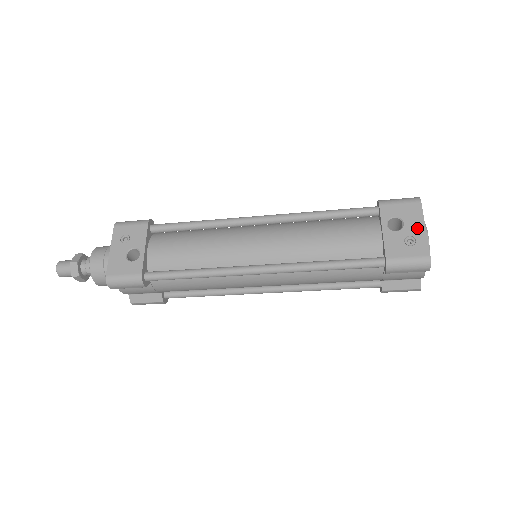
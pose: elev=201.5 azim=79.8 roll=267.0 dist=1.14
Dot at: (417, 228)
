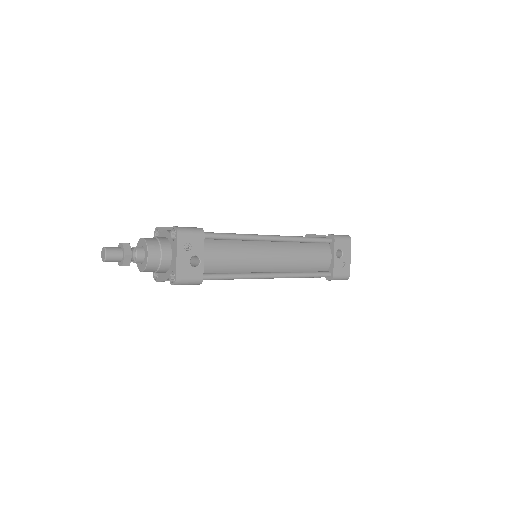
Dot at: (348, 258)
